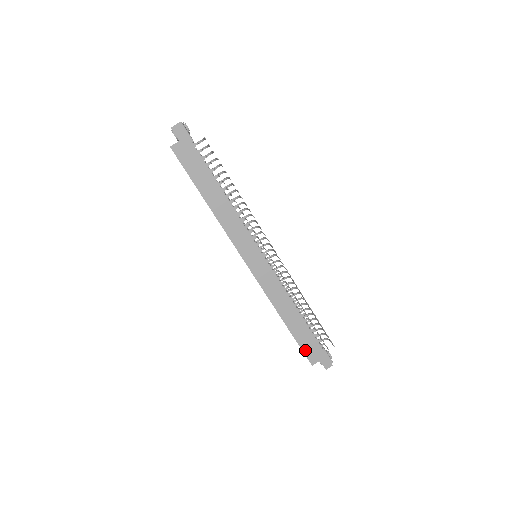
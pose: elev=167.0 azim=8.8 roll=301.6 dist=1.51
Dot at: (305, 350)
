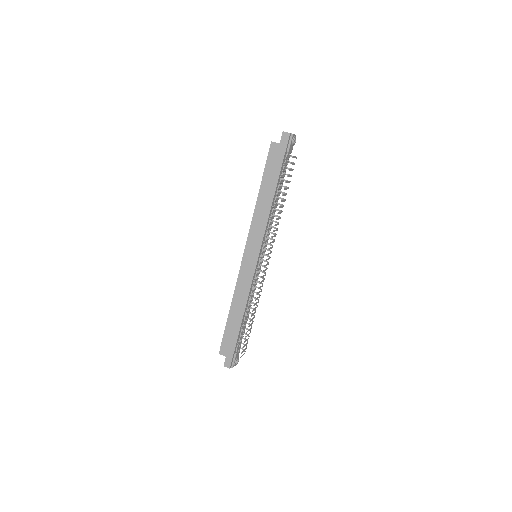
Dot at: (224, 340)
